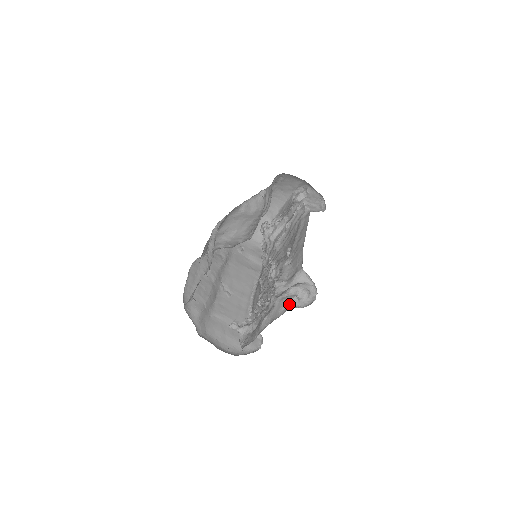
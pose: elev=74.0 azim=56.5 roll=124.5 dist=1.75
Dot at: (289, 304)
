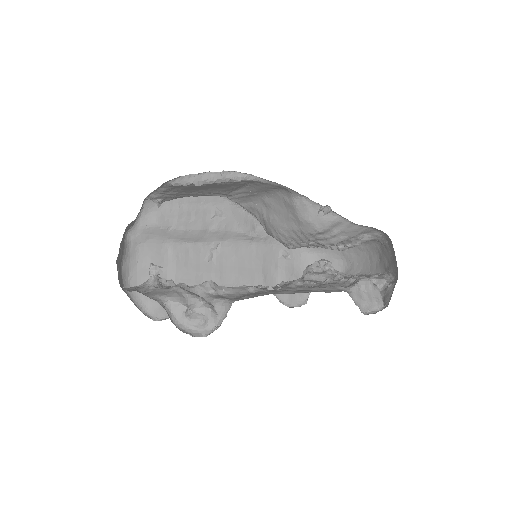
Dot at: (170, 302)
